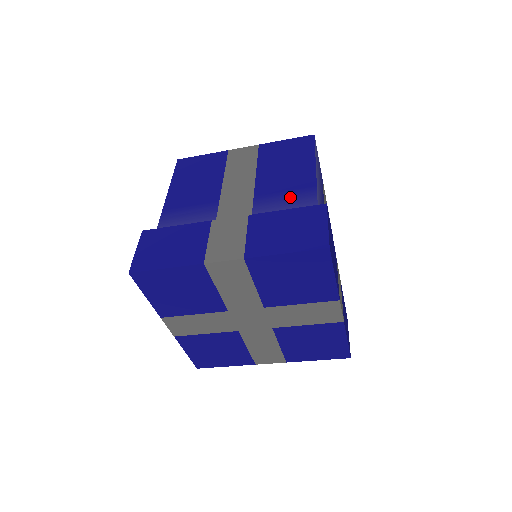
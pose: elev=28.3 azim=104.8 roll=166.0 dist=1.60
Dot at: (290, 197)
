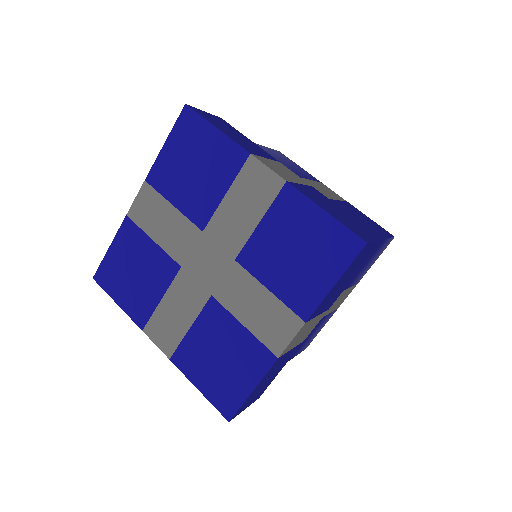
Dot at: occluded
